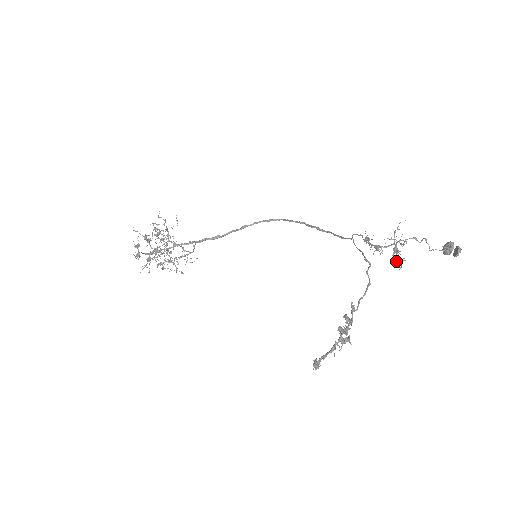
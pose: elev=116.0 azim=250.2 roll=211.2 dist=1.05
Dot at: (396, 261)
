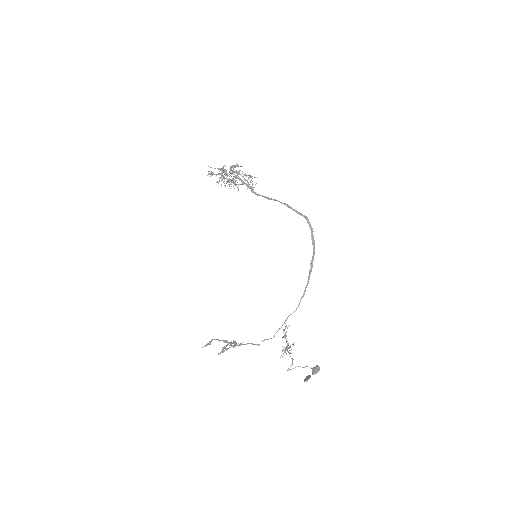
Dot at: occluded
